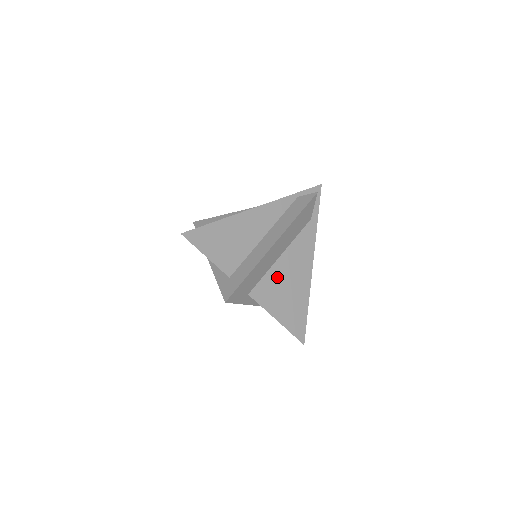
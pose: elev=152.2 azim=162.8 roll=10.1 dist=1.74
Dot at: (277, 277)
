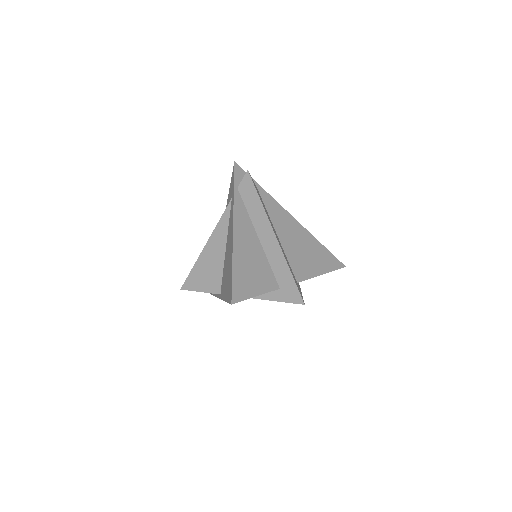
Dot at: (292, 251)
